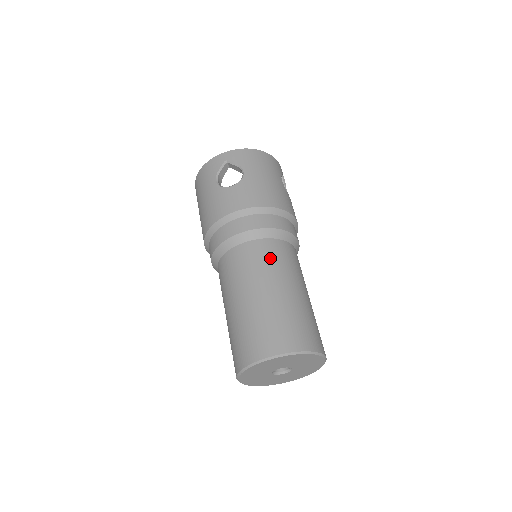
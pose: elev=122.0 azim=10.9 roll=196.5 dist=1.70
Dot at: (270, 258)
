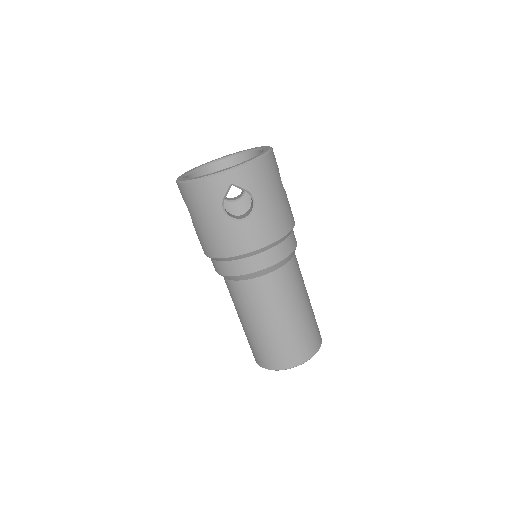
Dot at: (286, 287)
